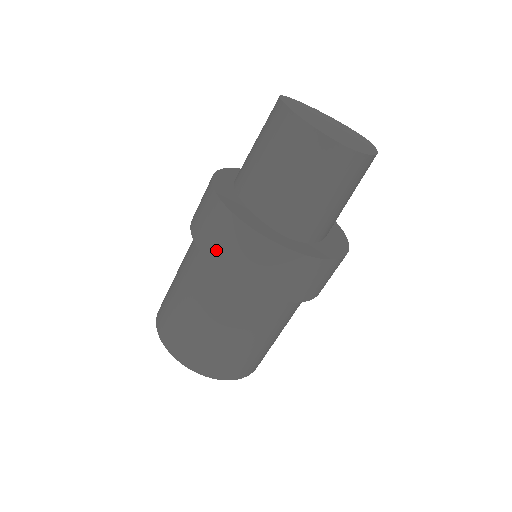
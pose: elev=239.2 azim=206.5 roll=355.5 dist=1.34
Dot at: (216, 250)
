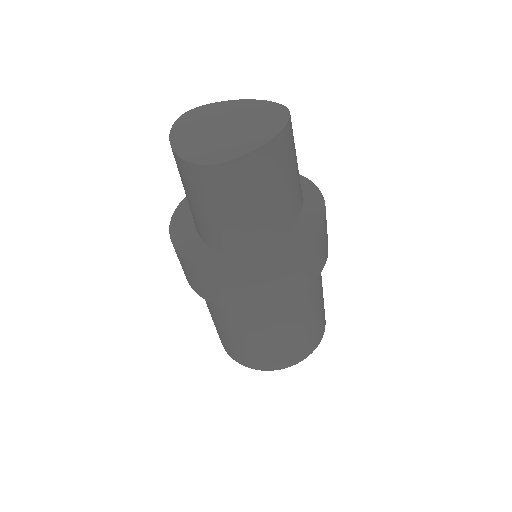
Dot at: (186, 276)
